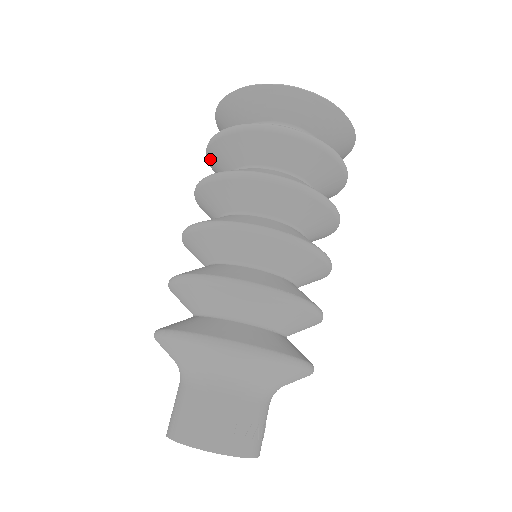
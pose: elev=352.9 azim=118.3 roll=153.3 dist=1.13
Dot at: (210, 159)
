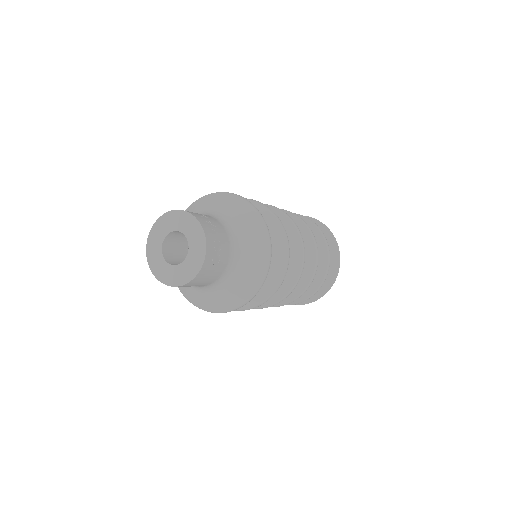
Dot at: occluded
